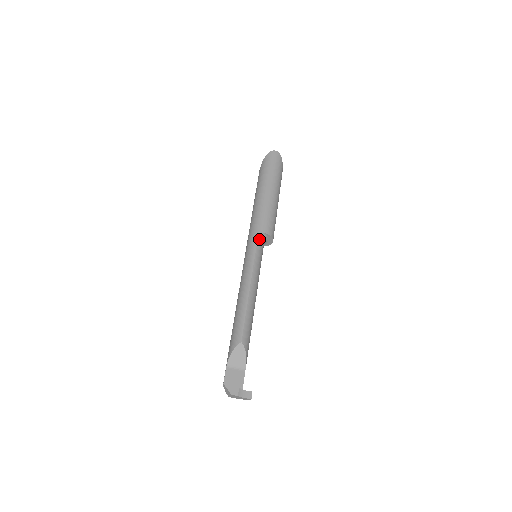
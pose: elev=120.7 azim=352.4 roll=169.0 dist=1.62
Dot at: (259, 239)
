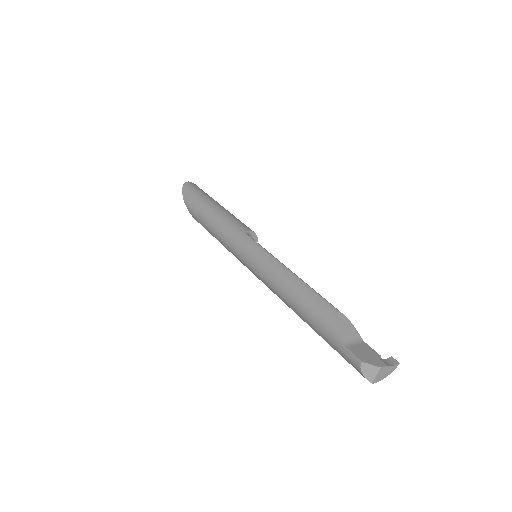
Dot at: (249, 236)
